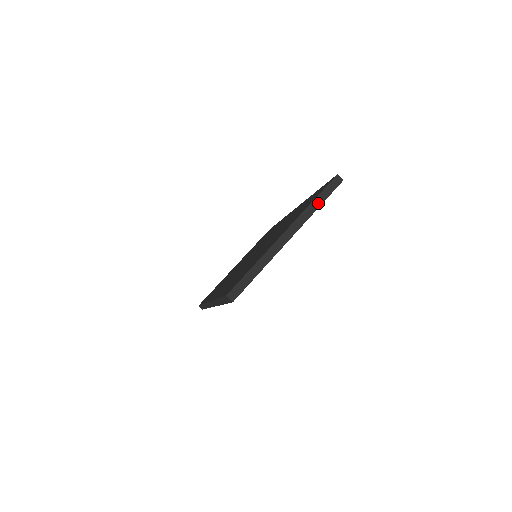
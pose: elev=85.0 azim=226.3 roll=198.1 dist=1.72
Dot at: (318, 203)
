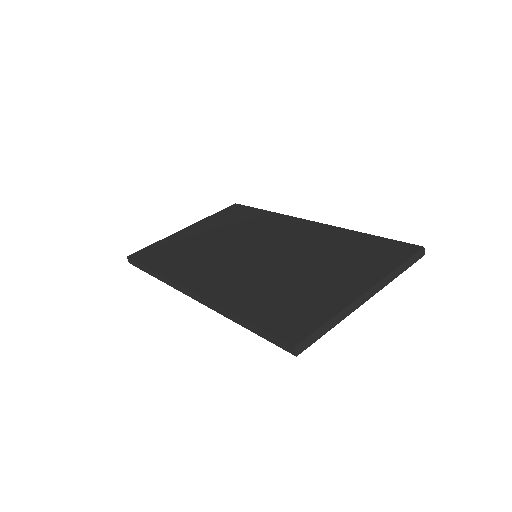
Dot at: (401, 270)
